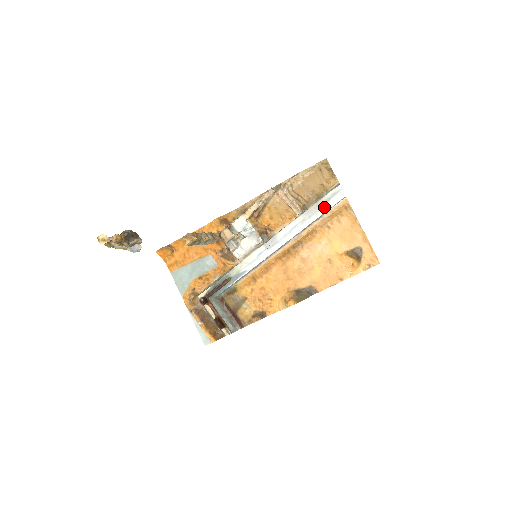
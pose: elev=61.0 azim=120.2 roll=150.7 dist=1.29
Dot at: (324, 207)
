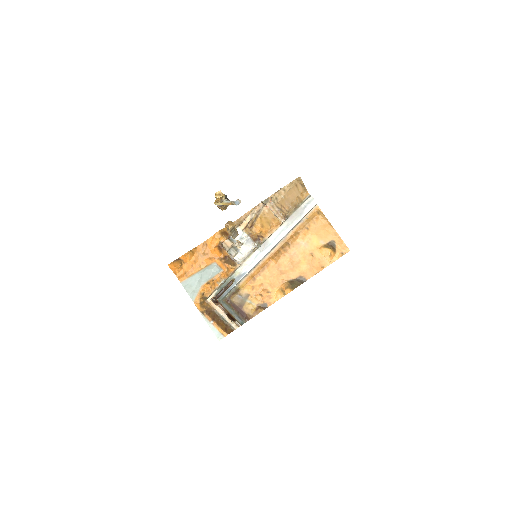
Dot at: (302, 213)
